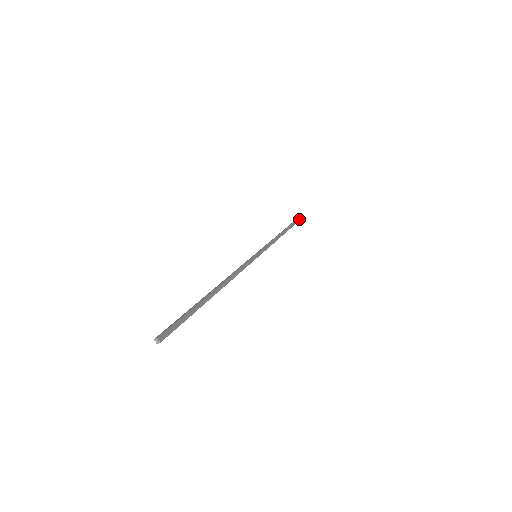
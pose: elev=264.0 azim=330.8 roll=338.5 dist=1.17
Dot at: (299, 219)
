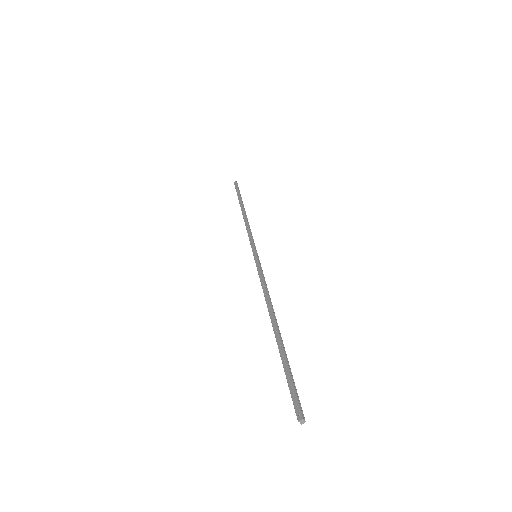
Dot at: (237, 184)
